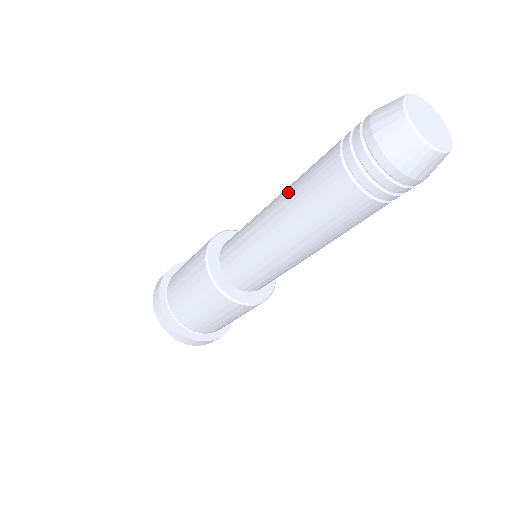
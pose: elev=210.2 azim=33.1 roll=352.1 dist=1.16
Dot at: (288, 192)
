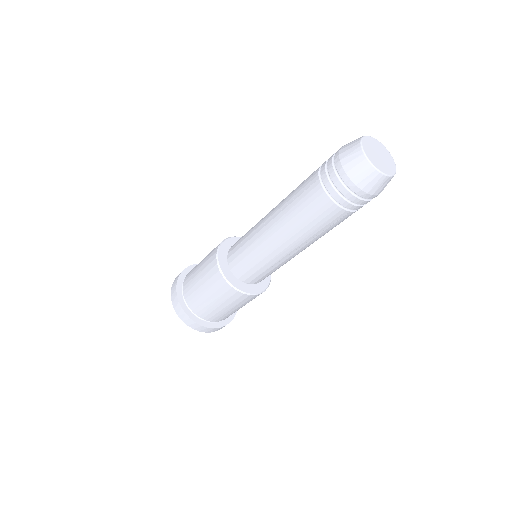
Dot at: occluded
